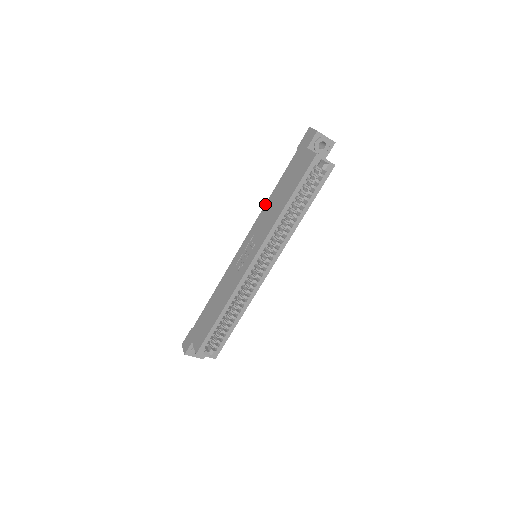
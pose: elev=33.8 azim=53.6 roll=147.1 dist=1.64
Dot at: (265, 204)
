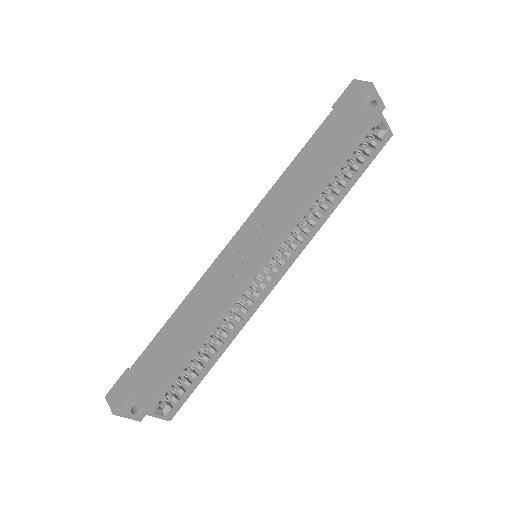
Dot at: (278, 179)
